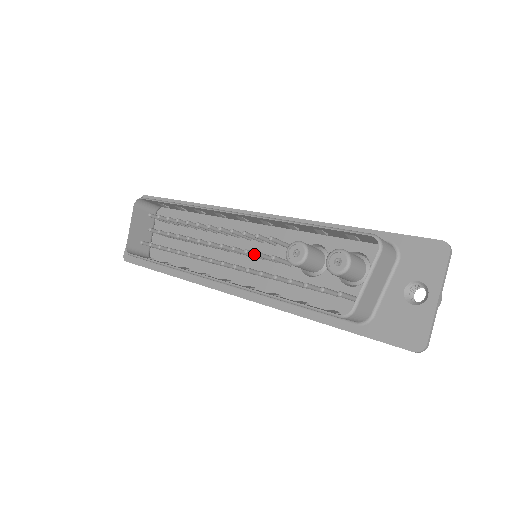
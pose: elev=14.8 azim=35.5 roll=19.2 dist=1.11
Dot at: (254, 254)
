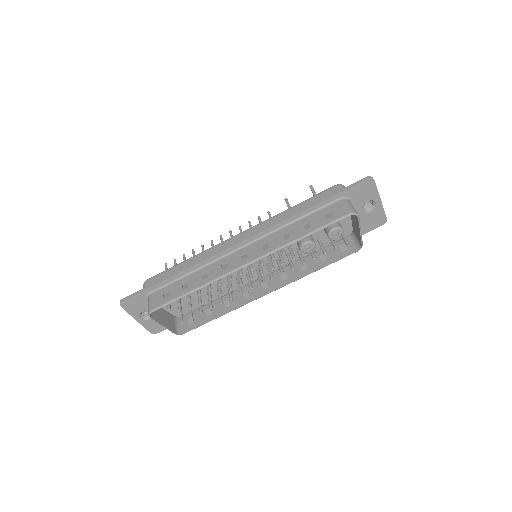
Dot at: (272, 263)
